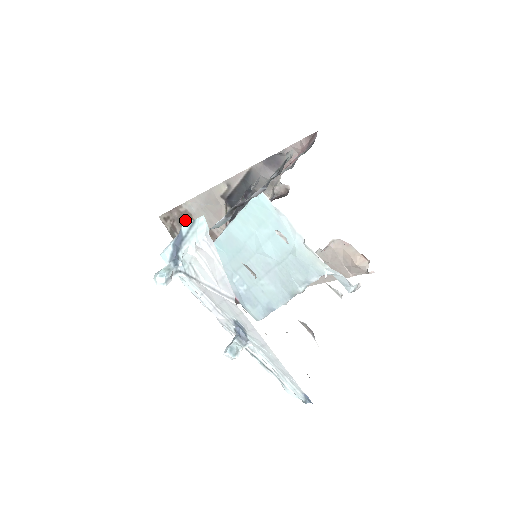
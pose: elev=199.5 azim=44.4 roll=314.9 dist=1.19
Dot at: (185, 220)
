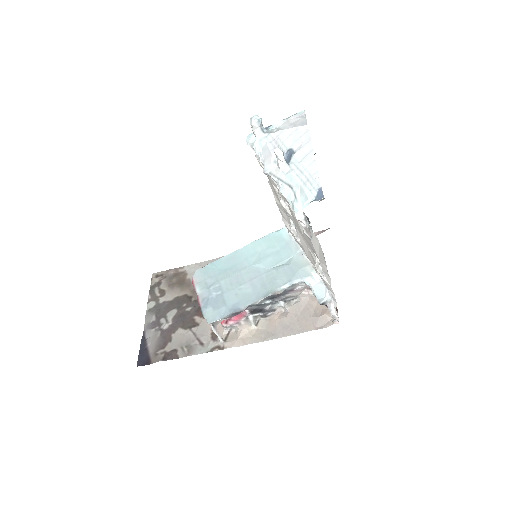
Dot at: (177, 278)
